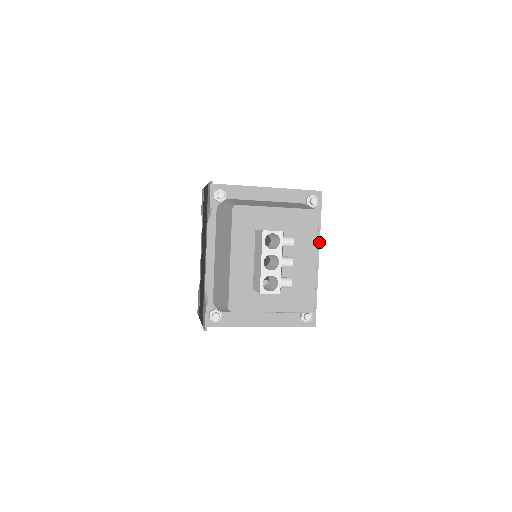
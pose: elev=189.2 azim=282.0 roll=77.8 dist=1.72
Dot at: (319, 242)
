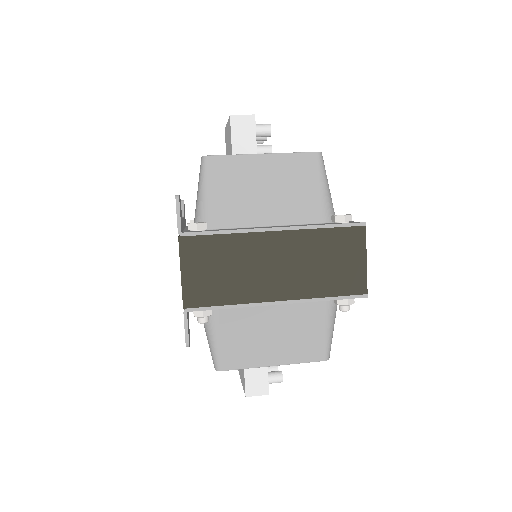
Dot at: occluded
